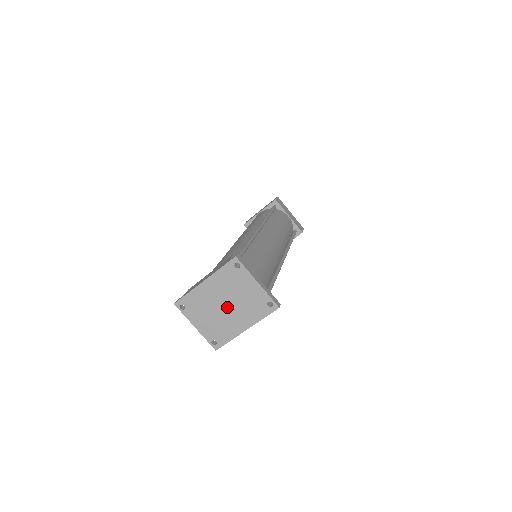
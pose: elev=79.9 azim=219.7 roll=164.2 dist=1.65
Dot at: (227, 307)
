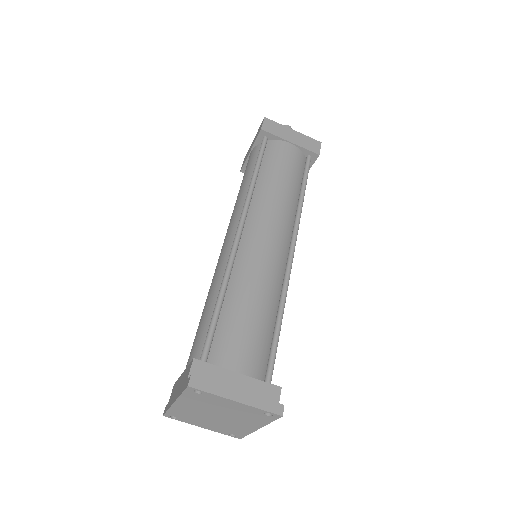
Dot at: (220, 417)
